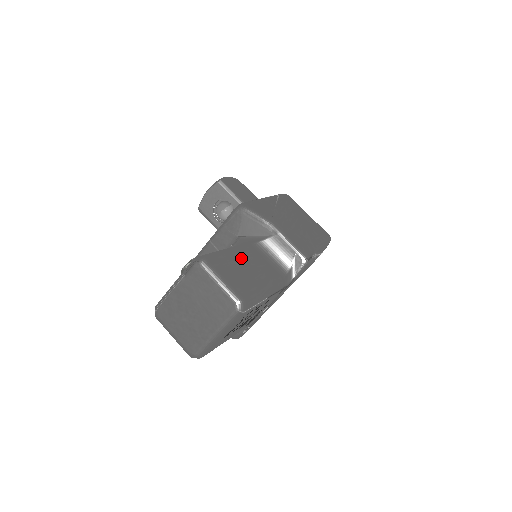
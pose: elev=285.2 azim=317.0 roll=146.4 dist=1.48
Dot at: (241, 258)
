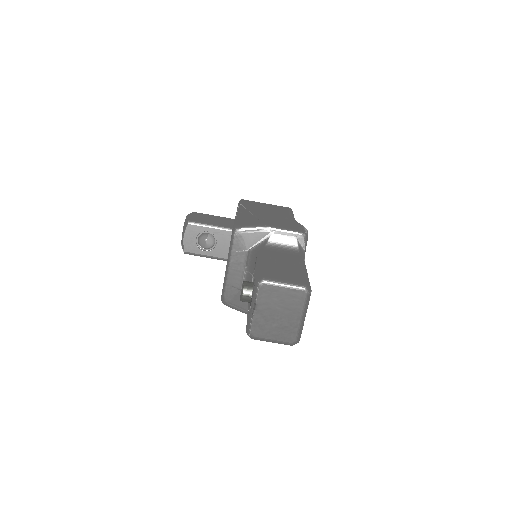
Dot at: (273, 262)
